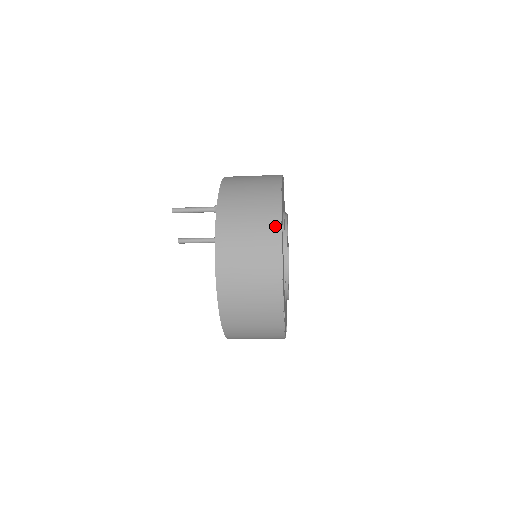
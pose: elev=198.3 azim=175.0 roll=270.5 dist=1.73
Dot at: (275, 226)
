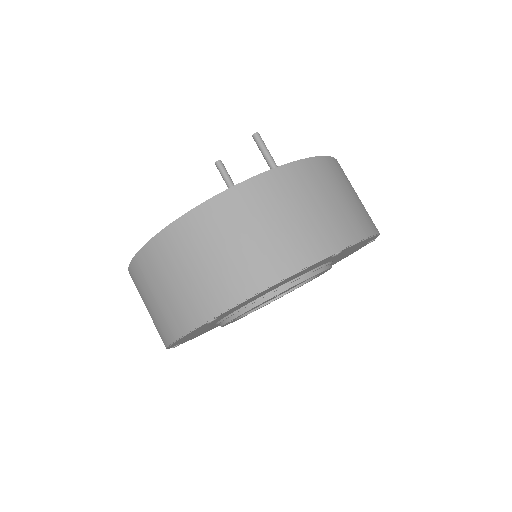
Dot at: (336, 241)
